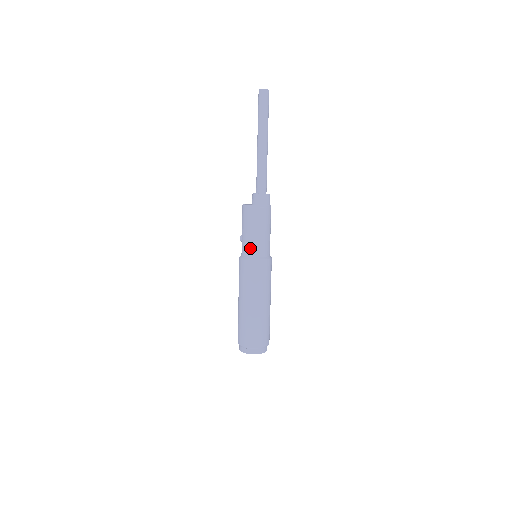
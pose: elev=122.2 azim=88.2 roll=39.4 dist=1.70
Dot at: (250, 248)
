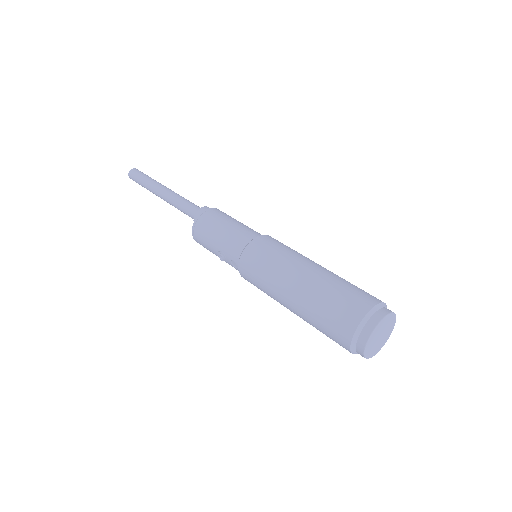
Dot at: (237, 240)
